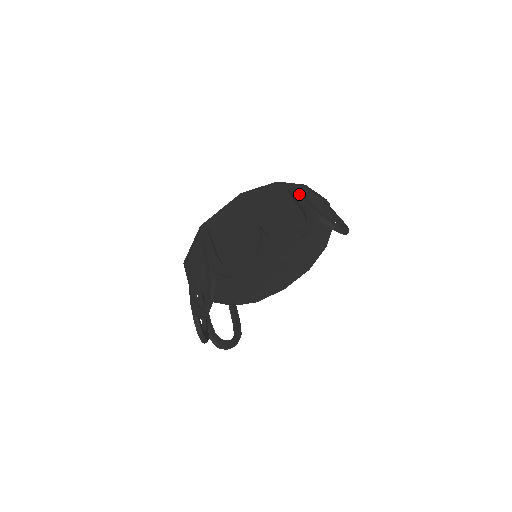
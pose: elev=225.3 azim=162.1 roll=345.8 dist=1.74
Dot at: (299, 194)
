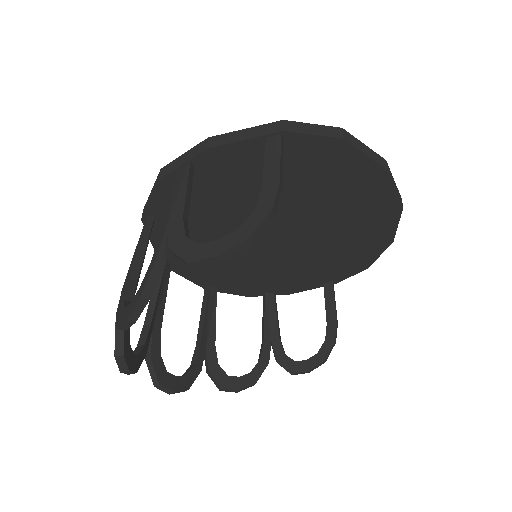
Dot at: (178, 184)
